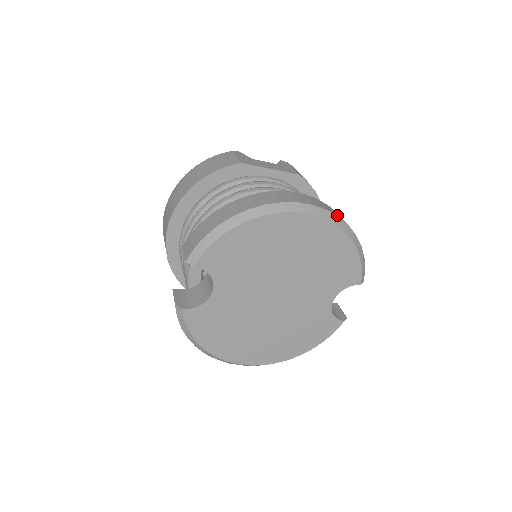
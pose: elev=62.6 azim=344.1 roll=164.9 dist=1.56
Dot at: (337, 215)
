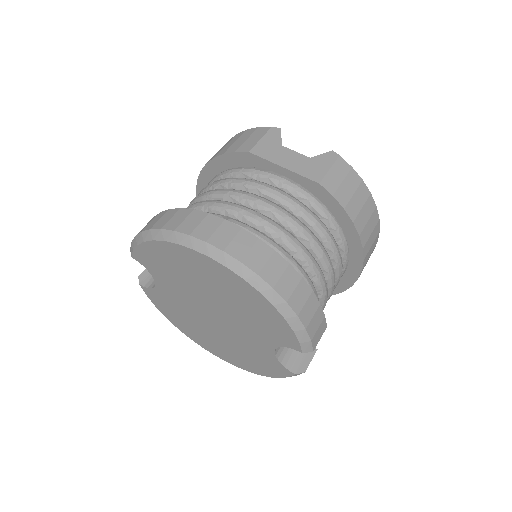
Dot at: (259, 271)
